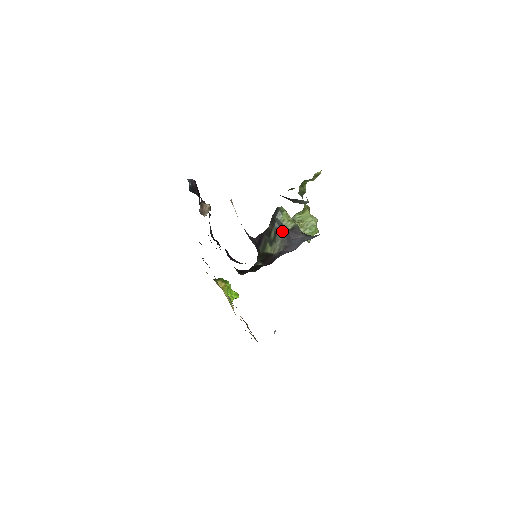
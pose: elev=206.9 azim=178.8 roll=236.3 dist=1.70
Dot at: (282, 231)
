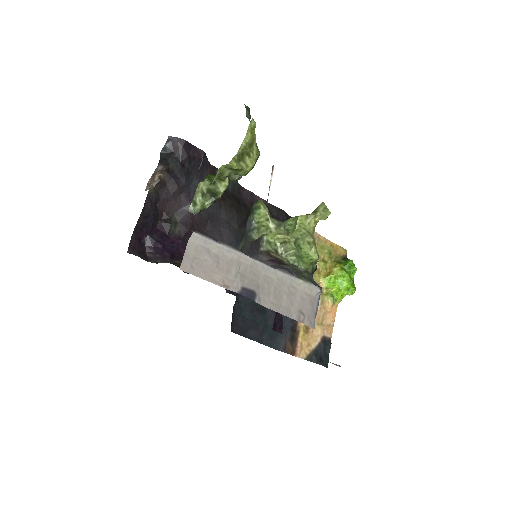
Dot at: (245, 238)
